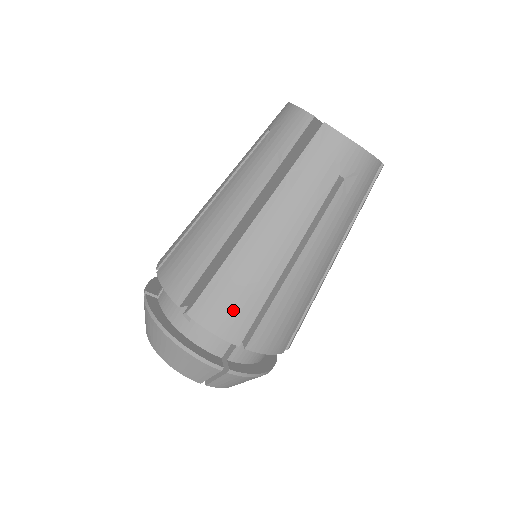
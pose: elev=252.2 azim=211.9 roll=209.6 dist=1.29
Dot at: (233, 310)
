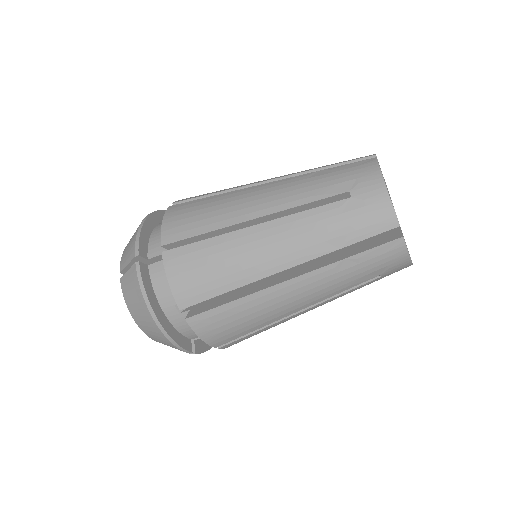
Dot at: (228, 330)
